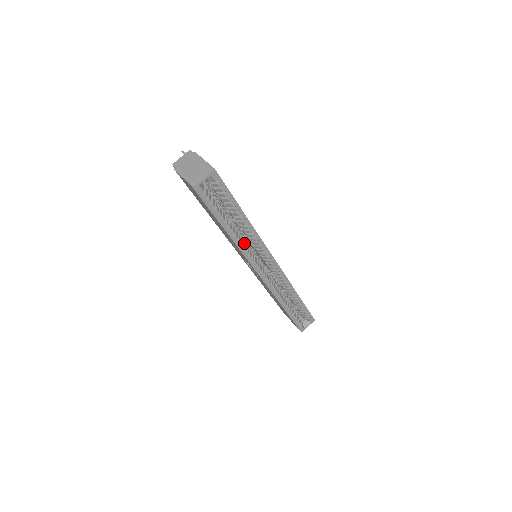
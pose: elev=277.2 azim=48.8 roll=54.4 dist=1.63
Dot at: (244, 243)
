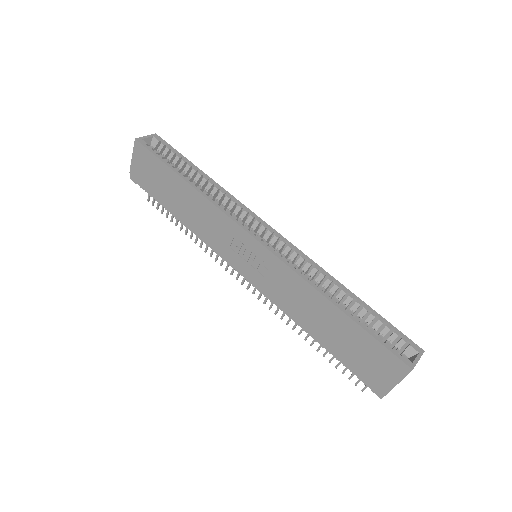
Dot at: occluded
